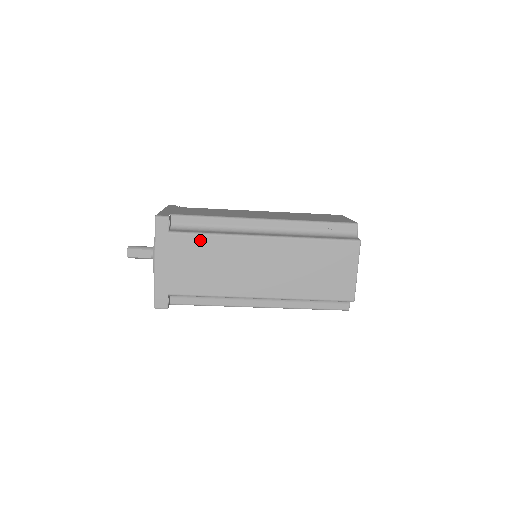
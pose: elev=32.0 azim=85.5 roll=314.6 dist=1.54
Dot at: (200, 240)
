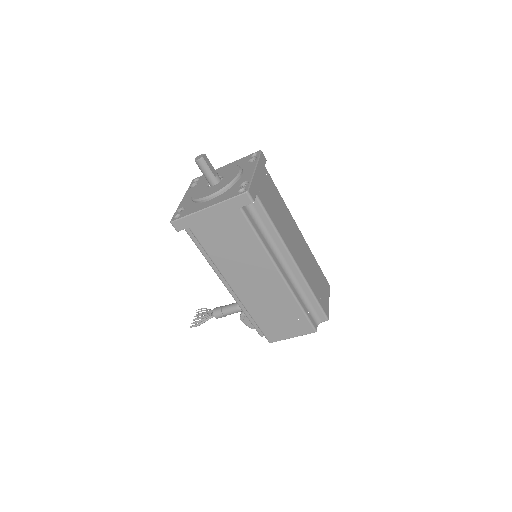
Dot at: (276, 190)
